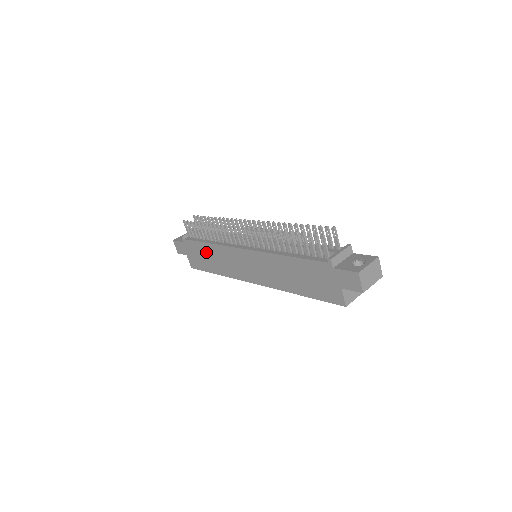
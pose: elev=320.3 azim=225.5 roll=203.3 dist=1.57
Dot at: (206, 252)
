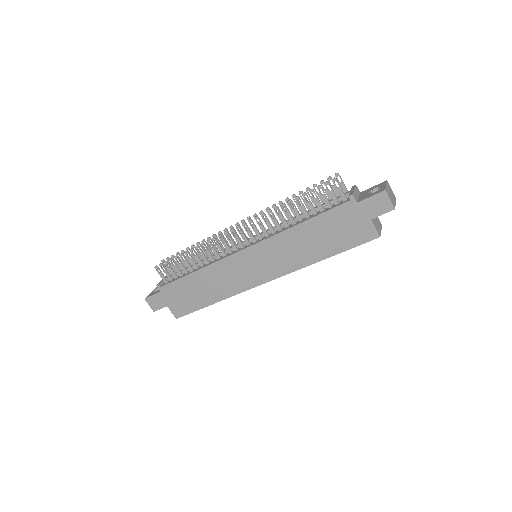
Dot at: (195, 284)
